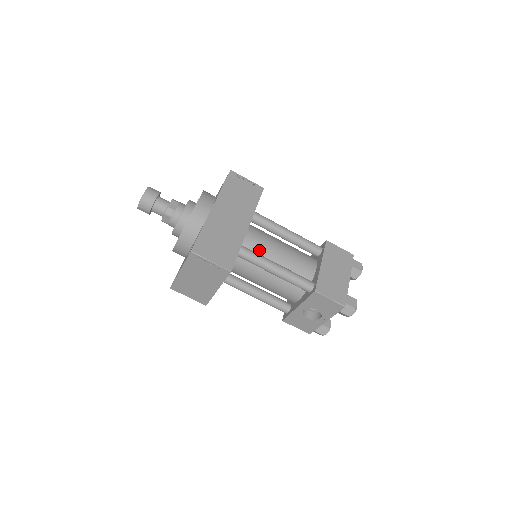
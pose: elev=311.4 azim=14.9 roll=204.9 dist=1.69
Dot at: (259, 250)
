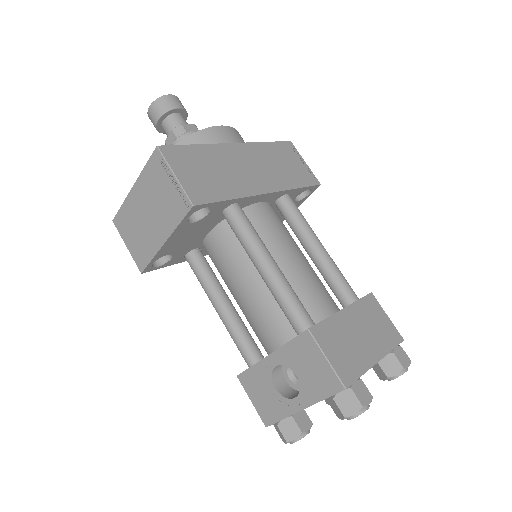
Dot at: (262, 234)
